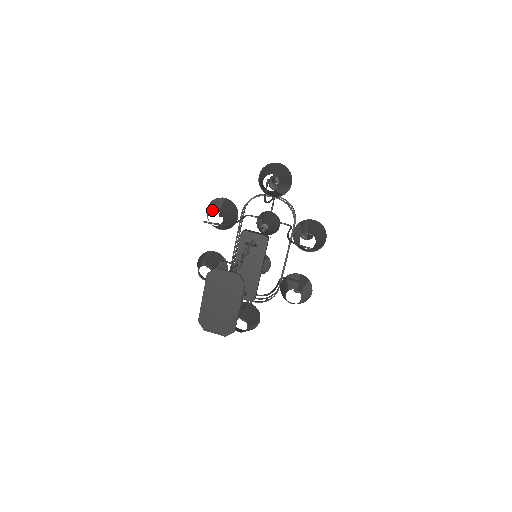
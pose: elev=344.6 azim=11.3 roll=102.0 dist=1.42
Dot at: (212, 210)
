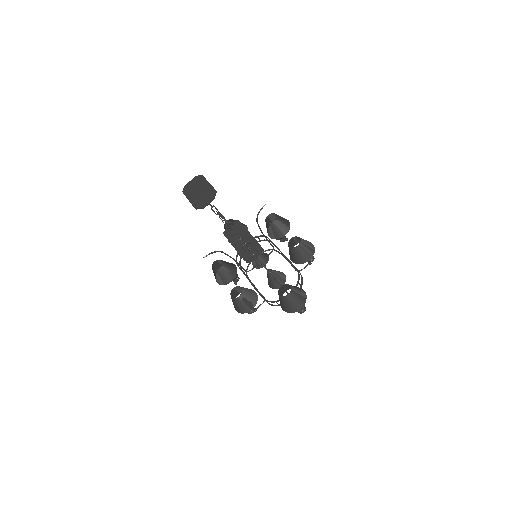
Dot at: (212, 265)
